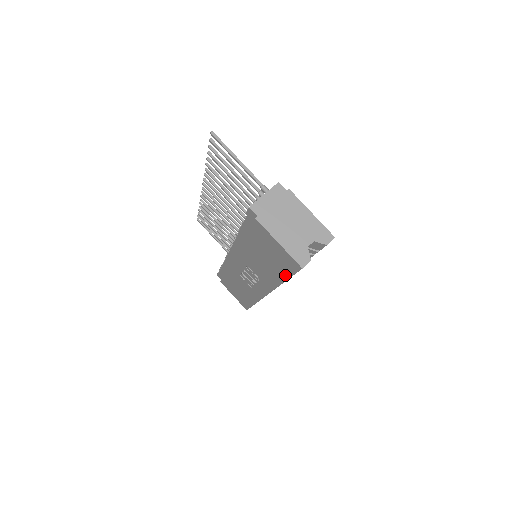
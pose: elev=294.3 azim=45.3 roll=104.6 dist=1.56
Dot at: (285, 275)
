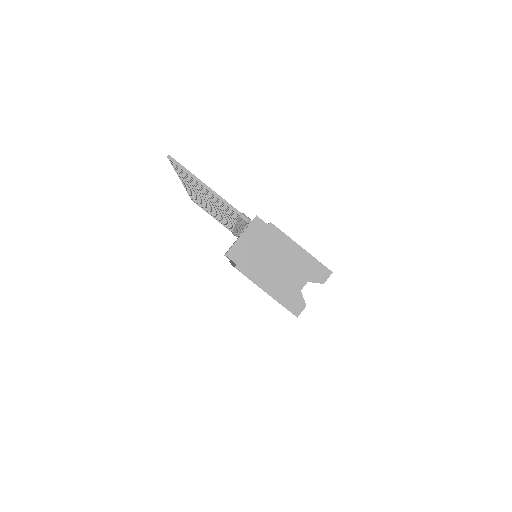
Dot at: occluded
